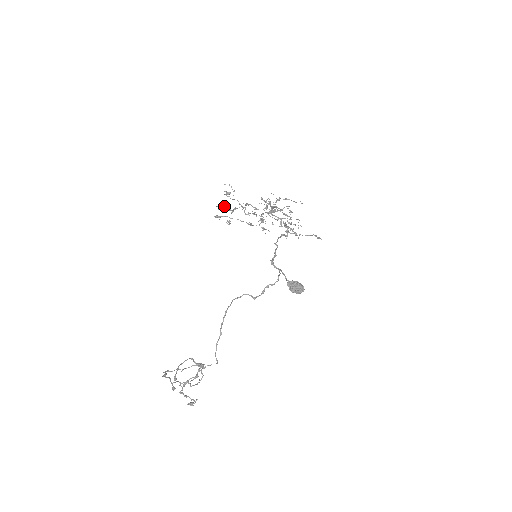
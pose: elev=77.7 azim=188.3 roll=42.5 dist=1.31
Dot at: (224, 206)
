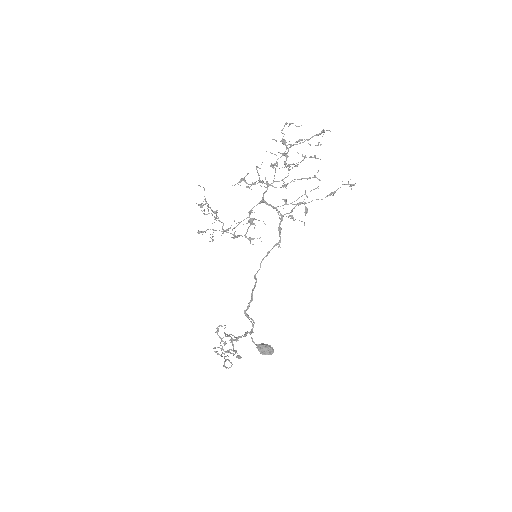
Dot at: (208, 207)
